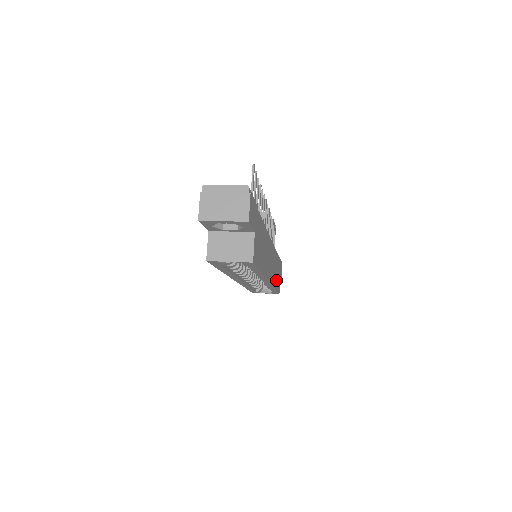
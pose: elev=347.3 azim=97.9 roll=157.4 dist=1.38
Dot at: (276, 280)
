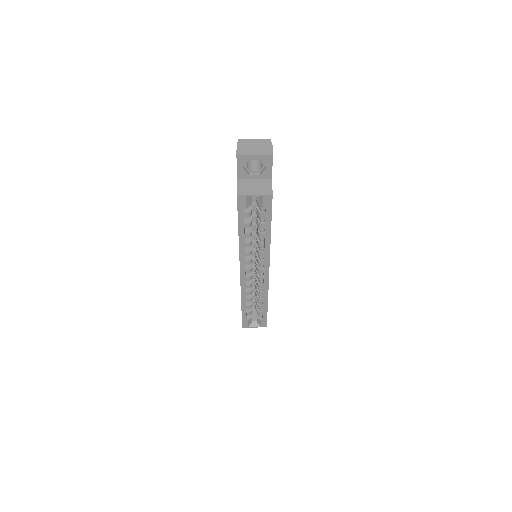
Dot at: occluded
